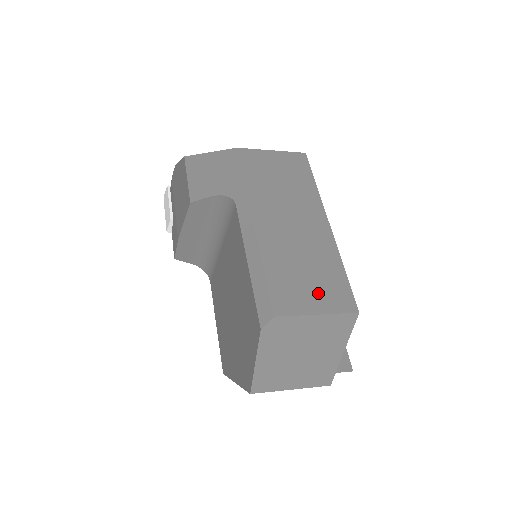
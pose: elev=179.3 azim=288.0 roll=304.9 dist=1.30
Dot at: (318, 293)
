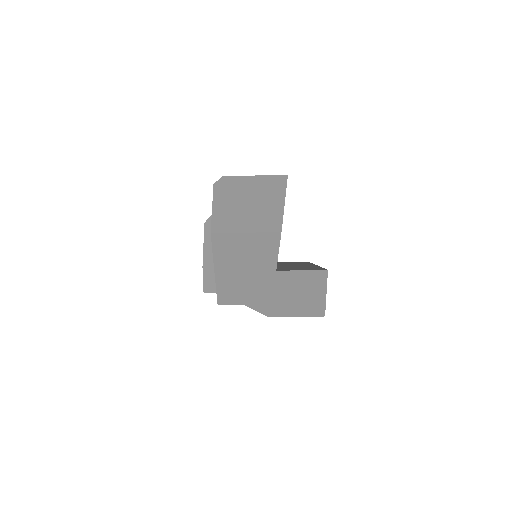
Dot at: occluded
